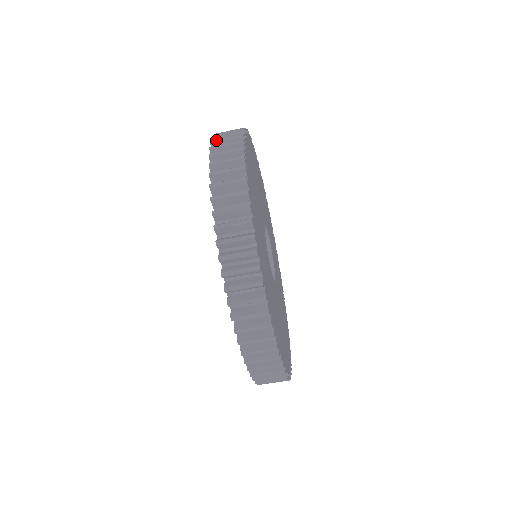
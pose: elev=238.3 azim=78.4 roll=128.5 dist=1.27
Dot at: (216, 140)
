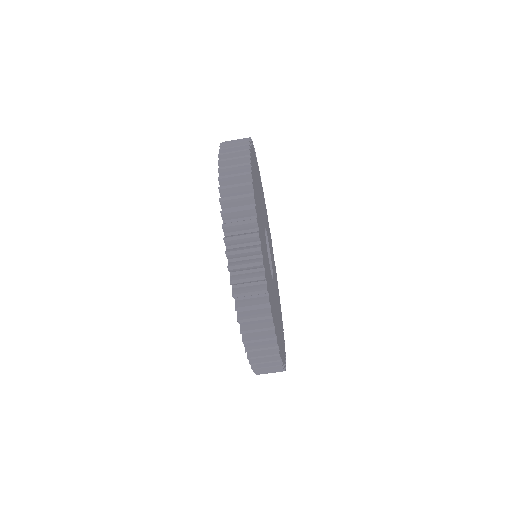
Dot at: occluded
